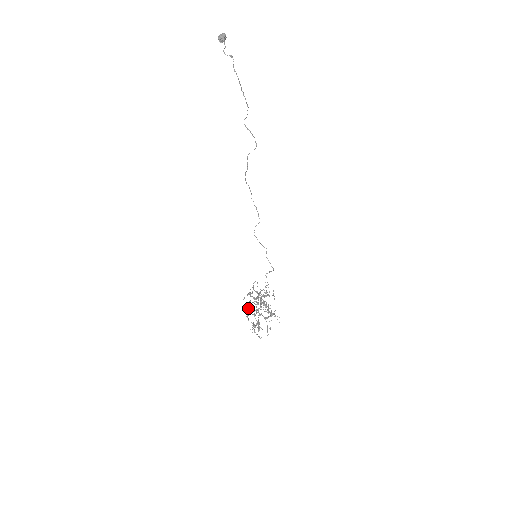
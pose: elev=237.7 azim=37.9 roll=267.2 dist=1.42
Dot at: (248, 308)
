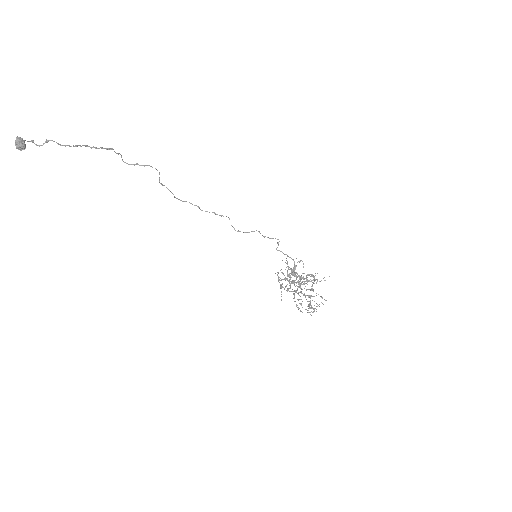
Dot at: occluded
